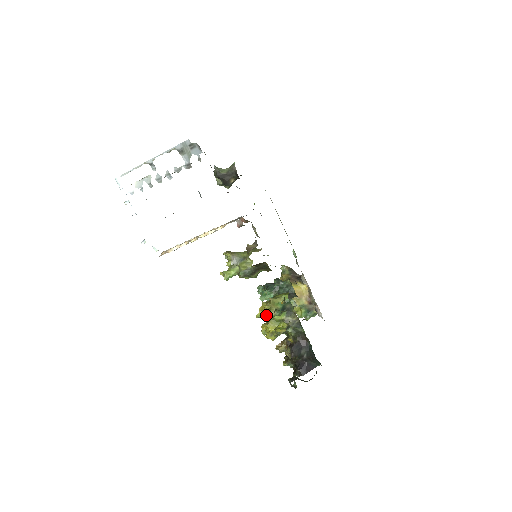
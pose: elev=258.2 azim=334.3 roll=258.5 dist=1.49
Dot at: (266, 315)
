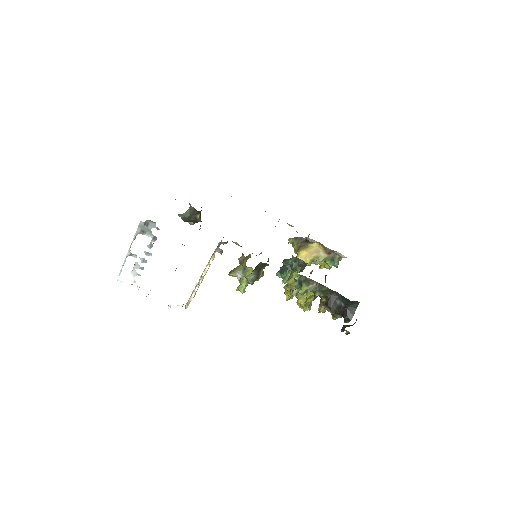
Dot at: (293, 295)
